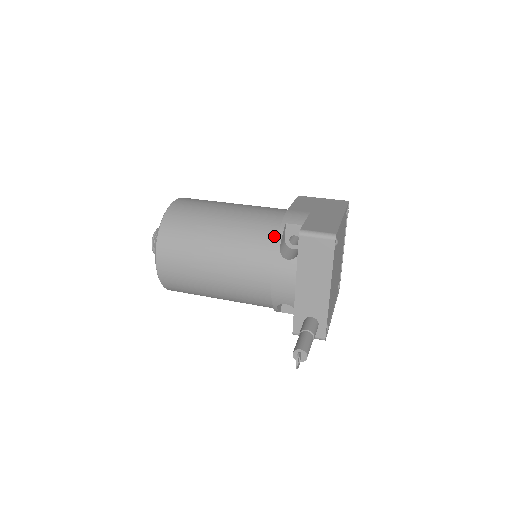
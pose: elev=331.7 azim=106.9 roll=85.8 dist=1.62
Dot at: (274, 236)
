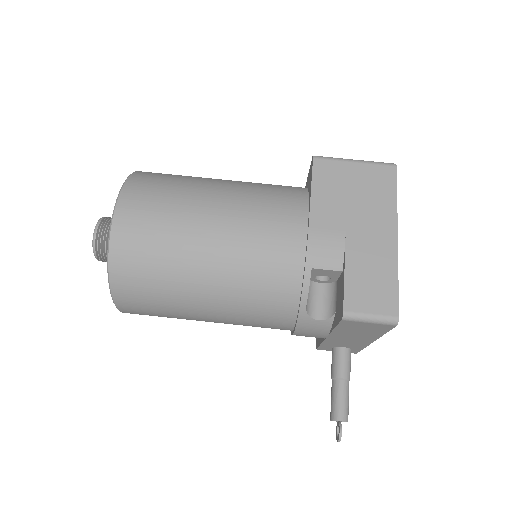
Dot at: (295, 288)
